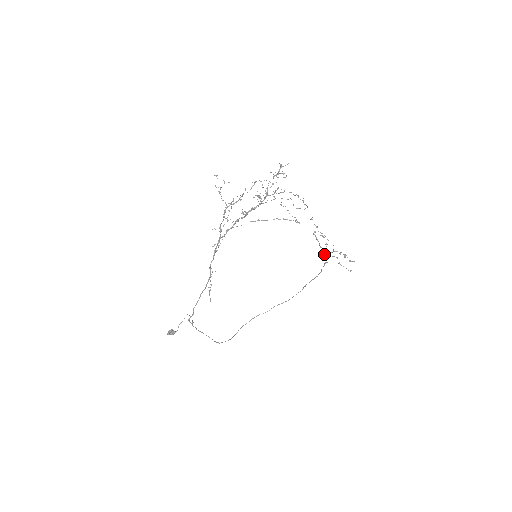
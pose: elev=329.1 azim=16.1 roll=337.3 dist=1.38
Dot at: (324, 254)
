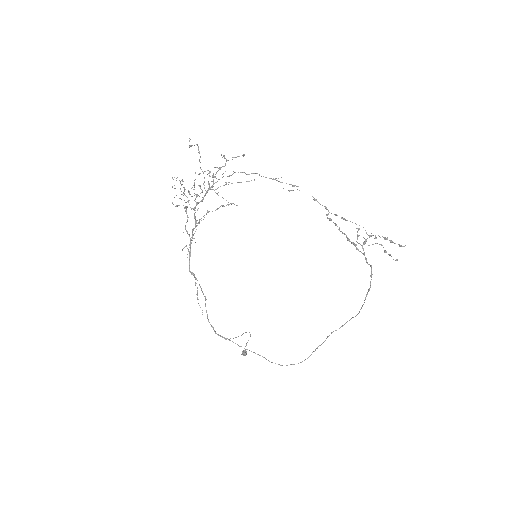
Dot at: occluded
